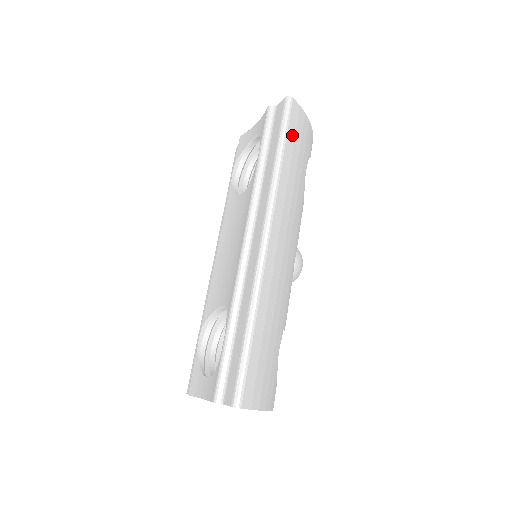
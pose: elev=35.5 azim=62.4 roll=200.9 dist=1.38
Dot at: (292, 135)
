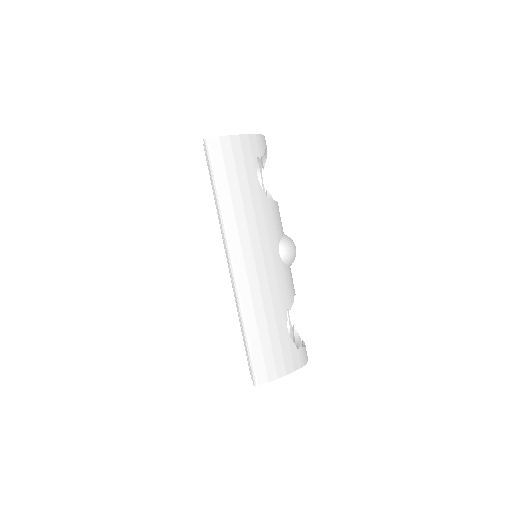
Dot at: (221, 169)
